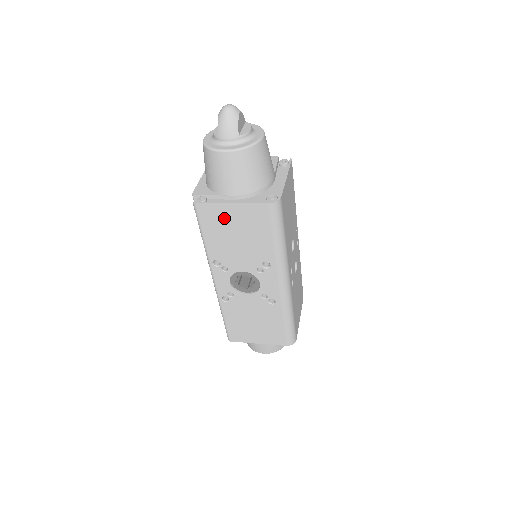
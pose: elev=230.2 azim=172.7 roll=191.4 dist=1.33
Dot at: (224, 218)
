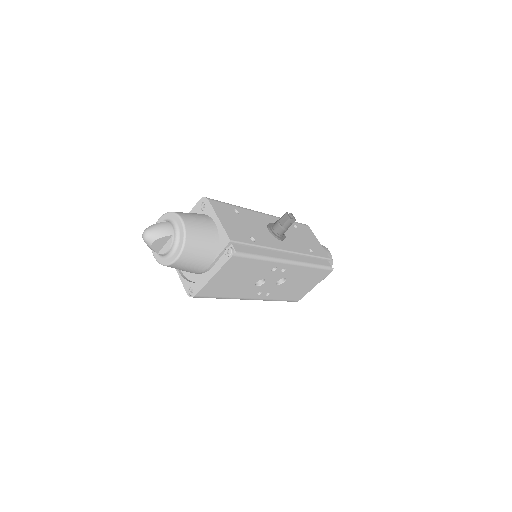
Dot at: occluded
